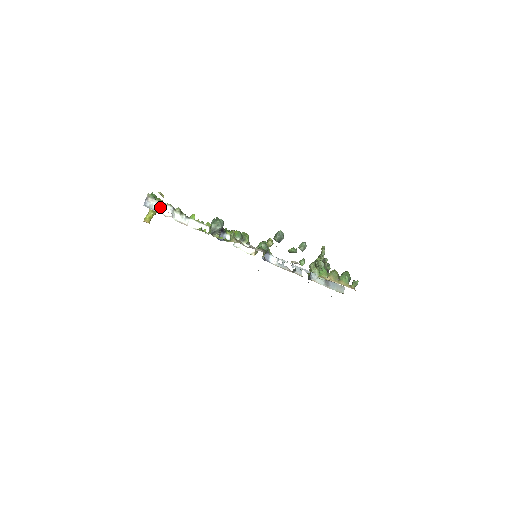
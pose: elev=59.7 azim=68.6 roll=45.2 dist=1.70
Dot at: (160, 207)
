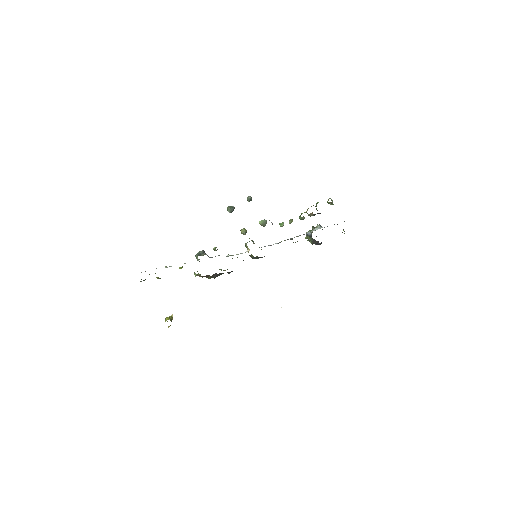
Dot at: occluded
